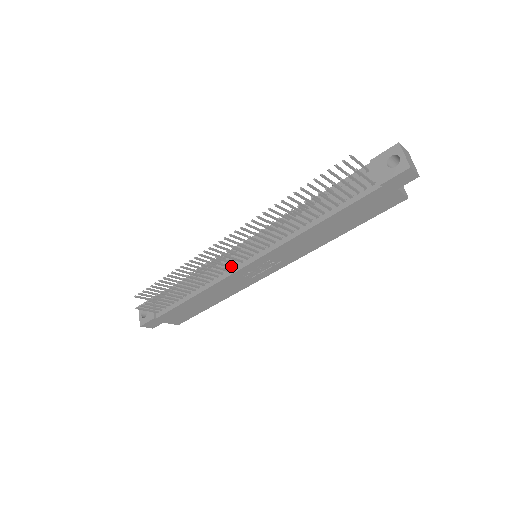
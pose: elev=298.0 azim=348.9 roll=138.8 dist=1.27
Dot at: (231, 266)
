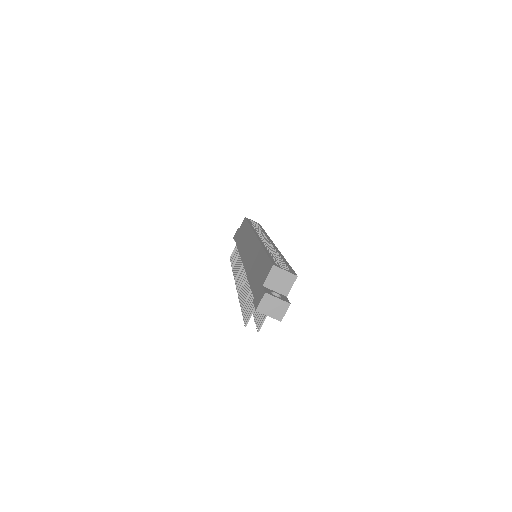
Dot at: occluded
